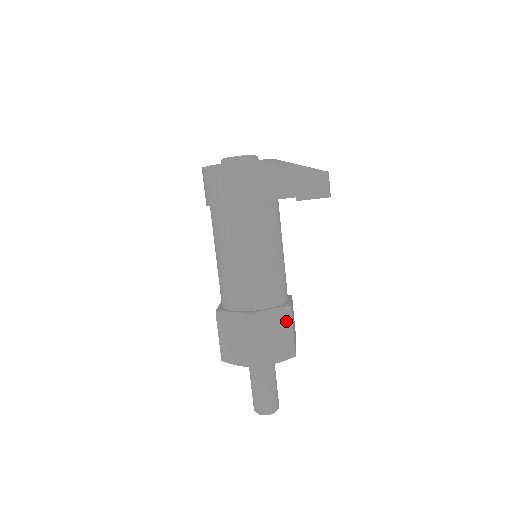
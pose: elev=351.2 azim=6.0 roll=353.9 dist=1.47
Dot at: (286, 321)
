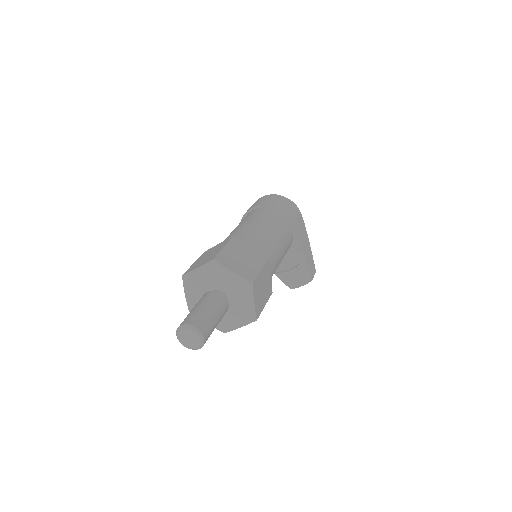
Dot at: (268, 294)
